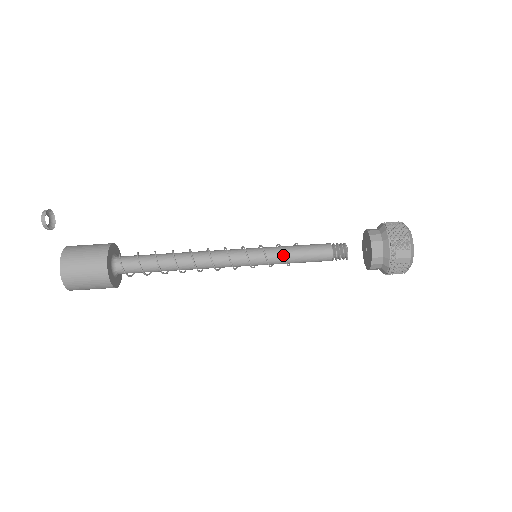
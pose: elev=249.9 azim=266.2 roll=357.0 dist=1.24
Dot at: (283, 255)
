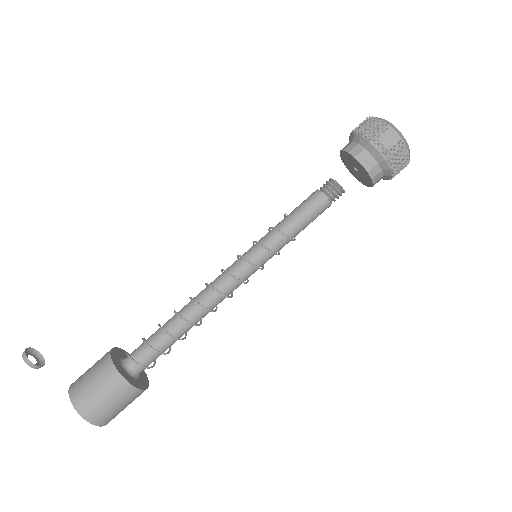
Dot at: (278, 231)
